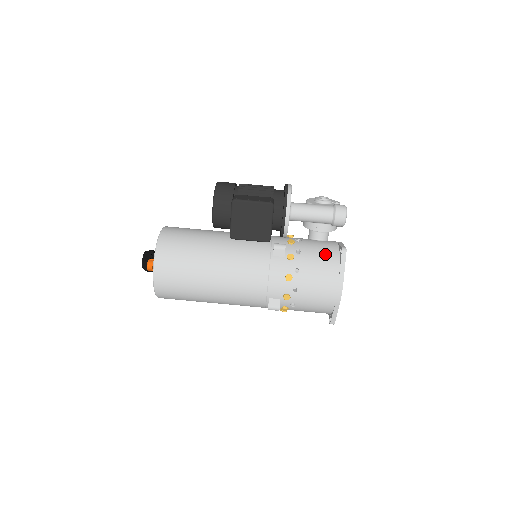
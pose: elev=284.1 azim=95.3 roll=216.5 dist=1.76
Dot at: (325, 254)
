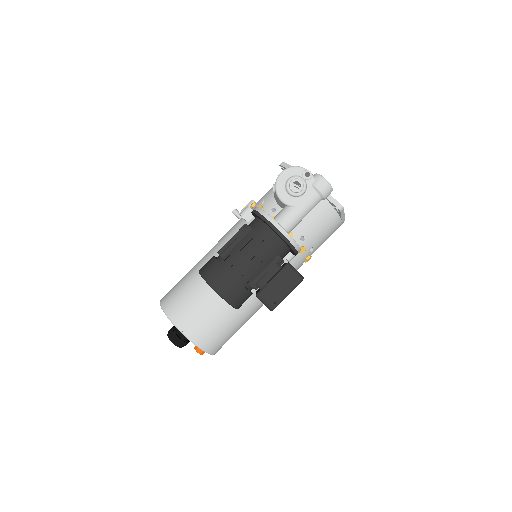
Dot at: (323, 218)
